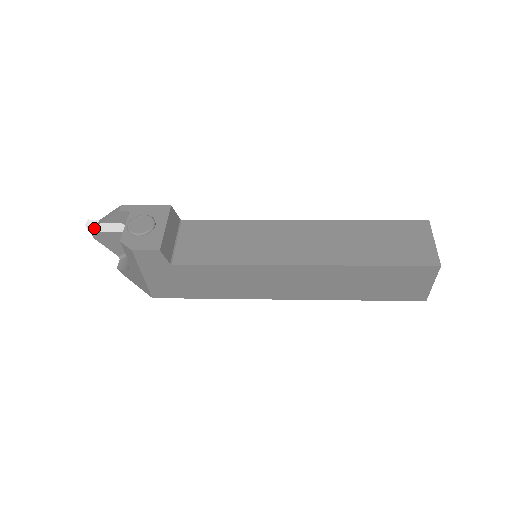
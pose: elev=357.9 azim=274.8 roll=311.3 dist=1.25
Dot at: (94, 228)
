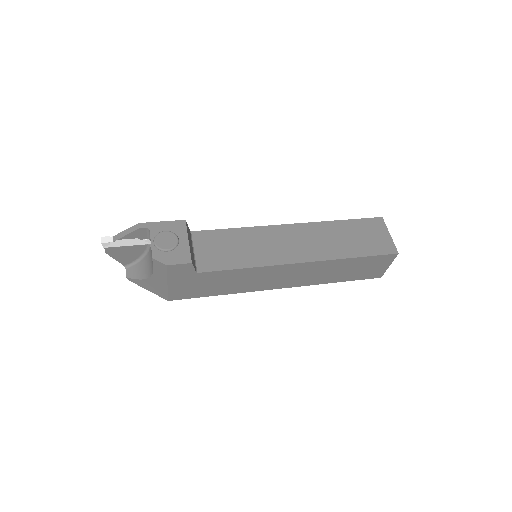
Dot at: (109, 244)
